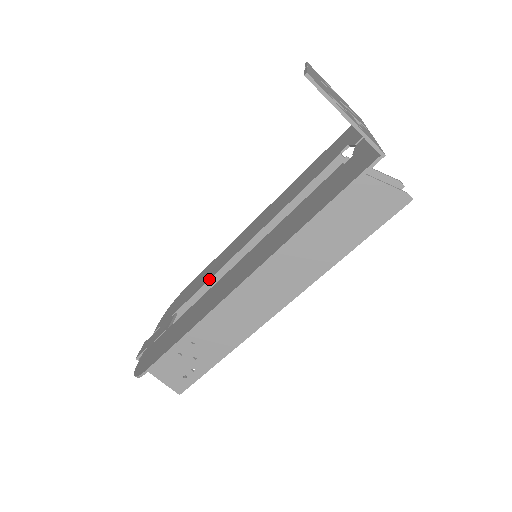
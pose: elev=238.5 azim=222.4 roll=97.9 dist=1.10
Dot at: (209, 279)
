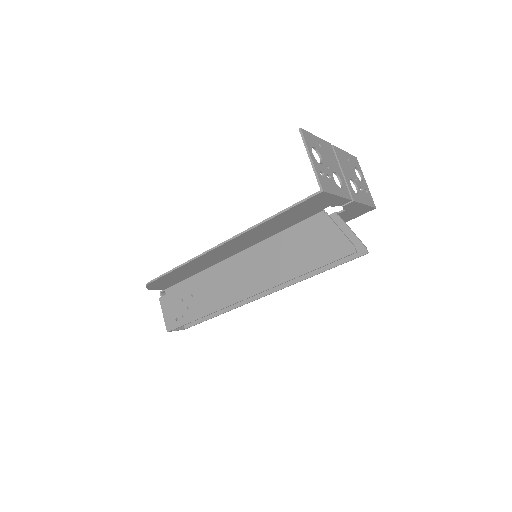
Dot at: occluded
